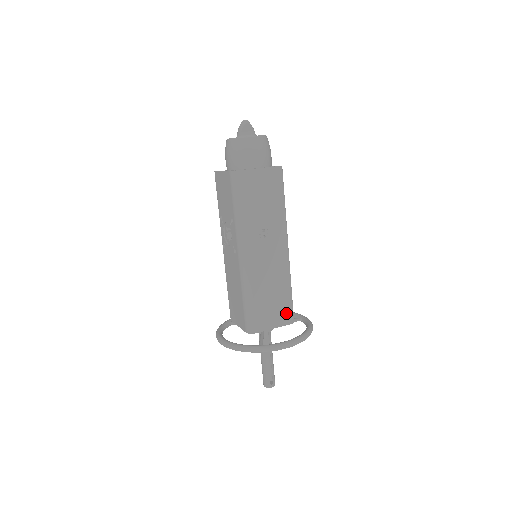
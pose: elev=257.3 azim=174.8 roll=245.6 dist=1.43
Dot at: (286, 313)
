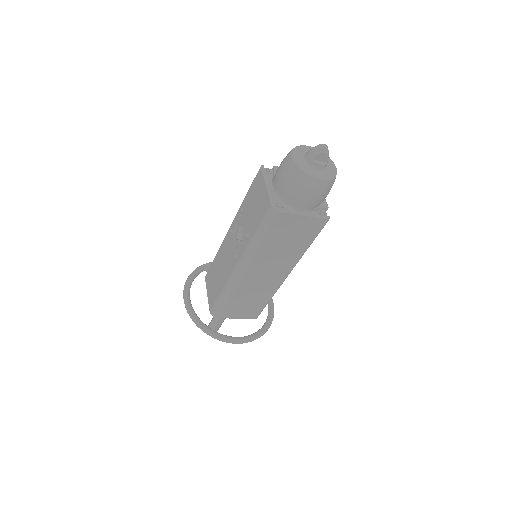
Dot at: (254, 313)
